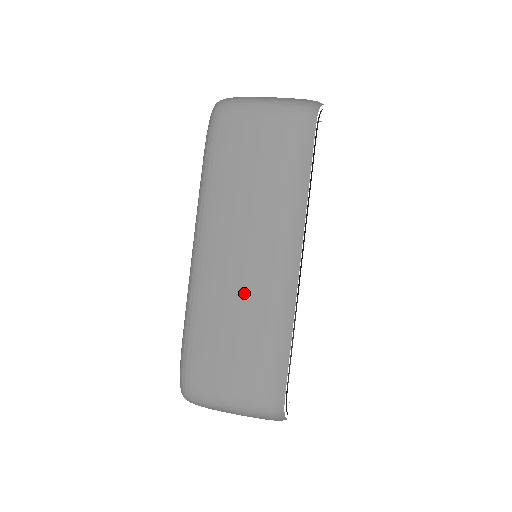
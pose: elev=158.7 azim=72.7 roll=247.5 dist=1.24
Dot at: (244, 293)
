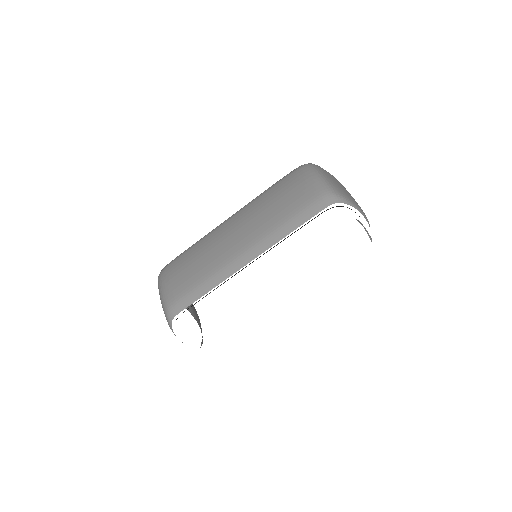
Dot at: (216, 251)
